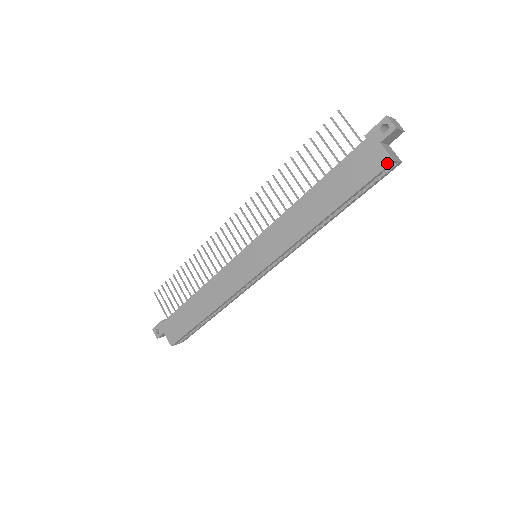
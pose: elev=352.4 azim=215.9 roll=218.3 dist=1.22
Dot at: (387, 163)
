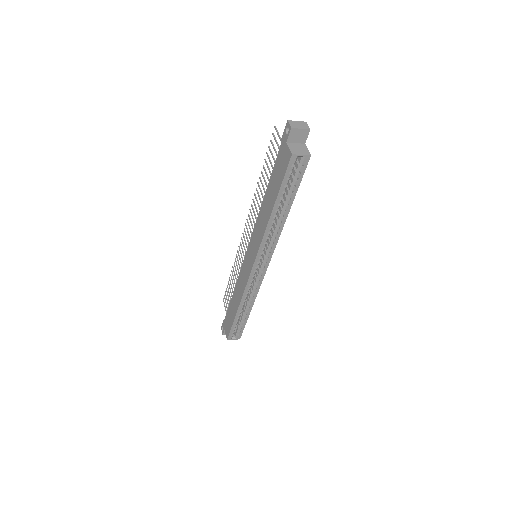
Dot at: (289, 157)
